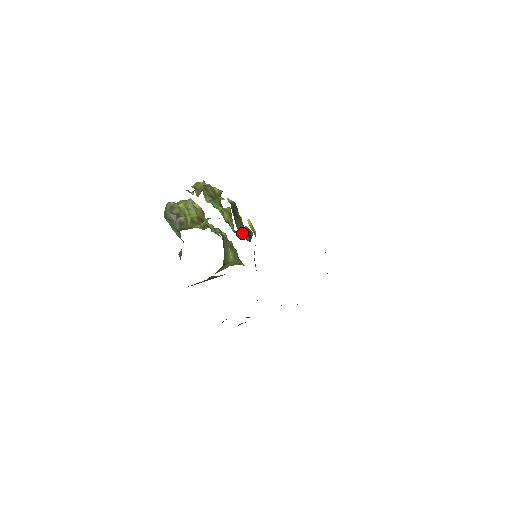
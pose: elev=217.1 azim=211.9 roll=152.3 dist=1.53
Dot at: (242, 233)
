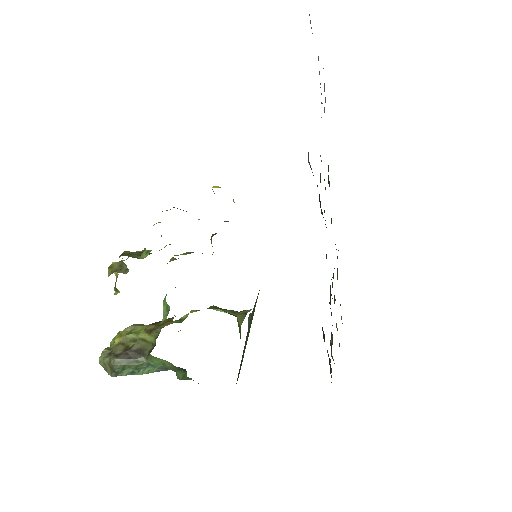
Dot at: occluded
